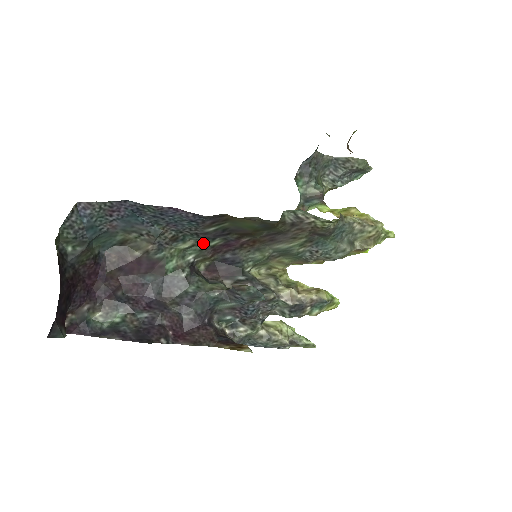
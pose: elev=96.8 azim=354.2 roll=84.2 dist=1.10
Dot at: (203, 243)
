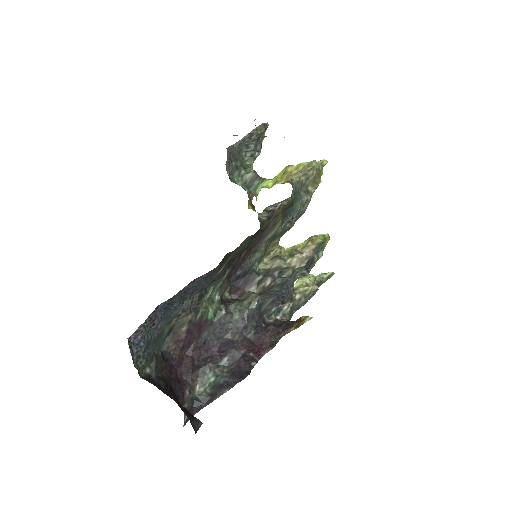
Dot at: (219, 281)
